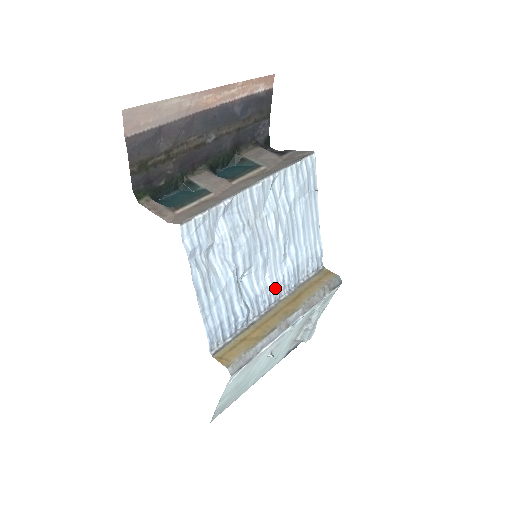
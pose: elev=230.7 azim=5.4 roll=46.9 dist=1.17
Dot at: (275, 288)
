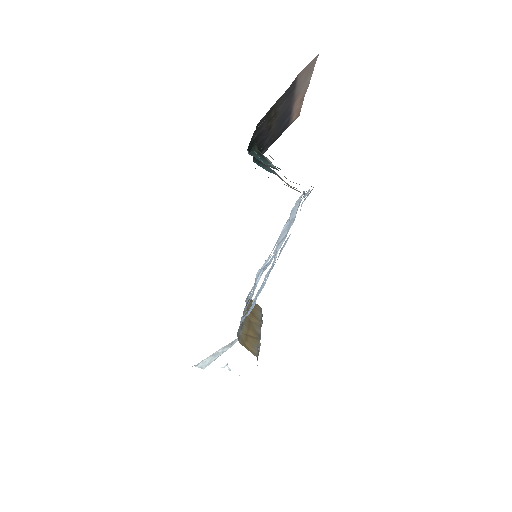
Dot at: occluded
